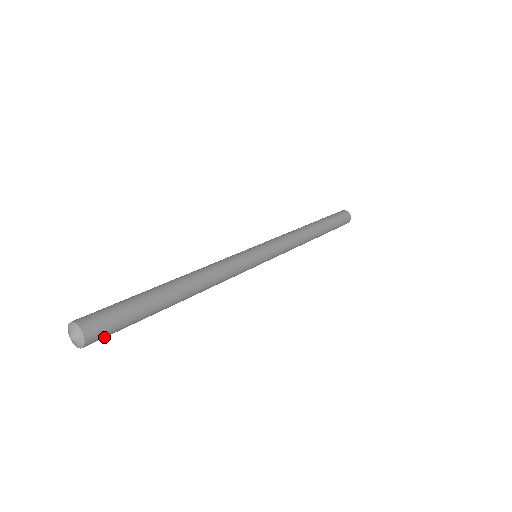
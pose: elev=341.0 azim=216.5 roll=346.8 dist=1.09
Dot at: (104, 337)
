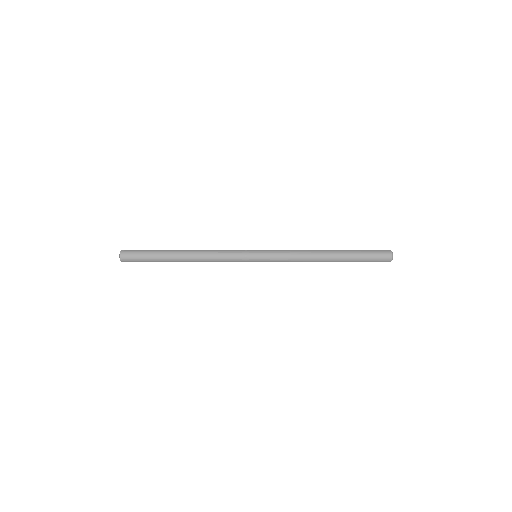
Dot at: (131, 257)
